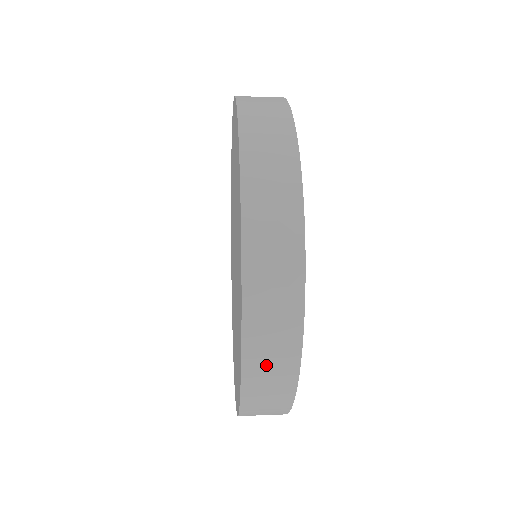
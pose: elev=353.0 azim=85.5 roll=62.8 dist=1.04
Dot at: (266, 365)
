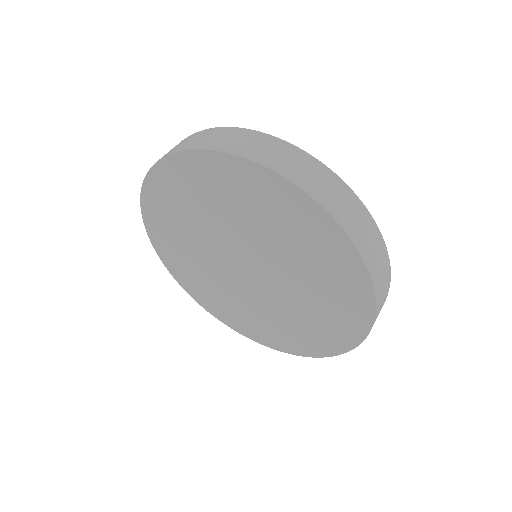
Dot at: occluded
